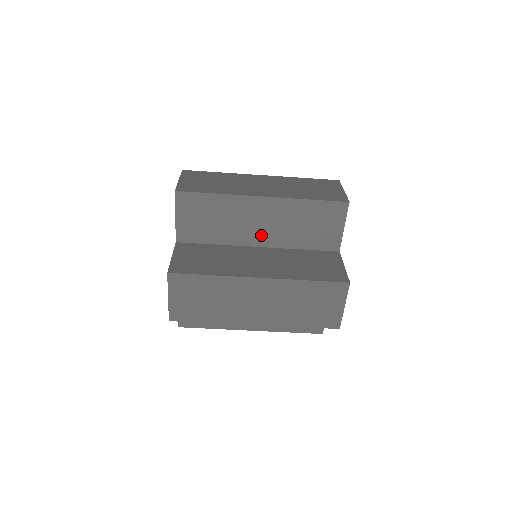
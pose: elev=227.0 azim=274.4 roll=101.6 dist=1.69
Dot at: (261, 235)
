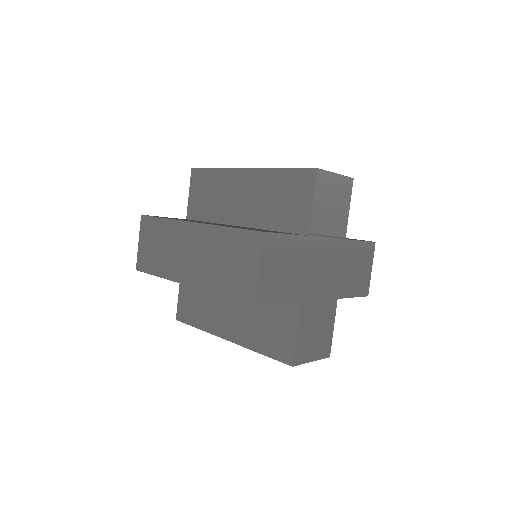
Dot at: occluded
